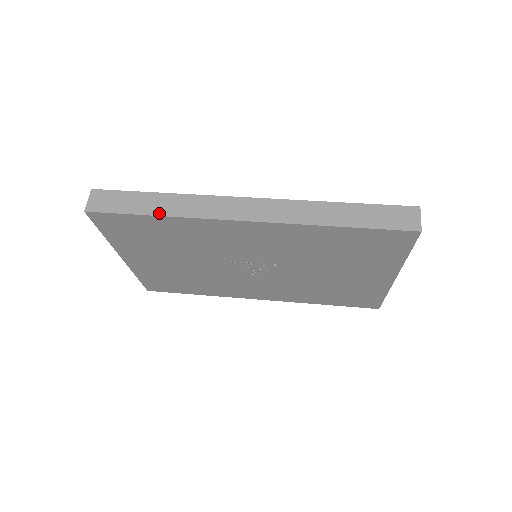
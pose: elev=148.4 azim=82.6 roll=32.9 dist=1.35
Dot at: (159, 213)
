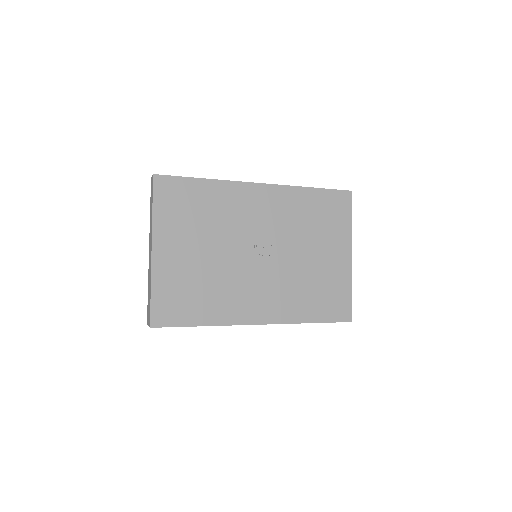
Dot at: (205, 179)
